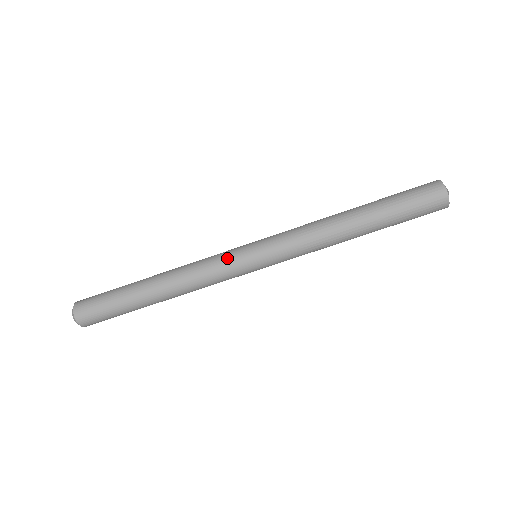
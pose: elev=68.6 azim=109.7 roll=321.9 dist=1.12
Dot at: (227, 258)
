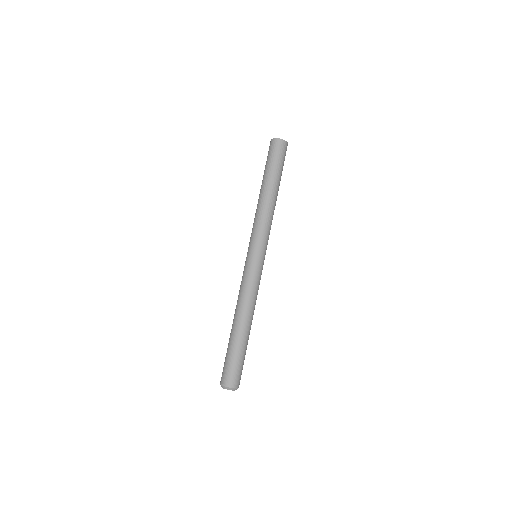
Dot at: (254, 272)
